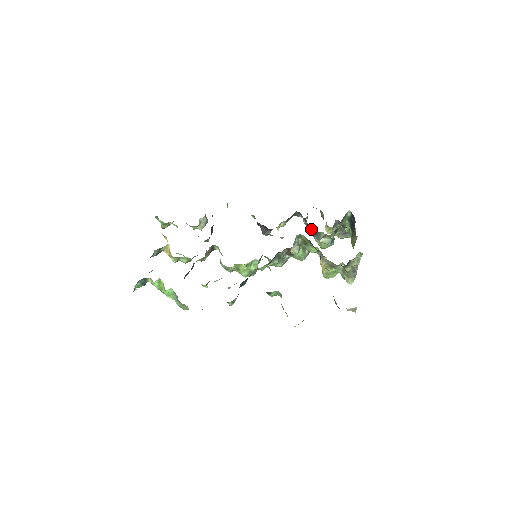
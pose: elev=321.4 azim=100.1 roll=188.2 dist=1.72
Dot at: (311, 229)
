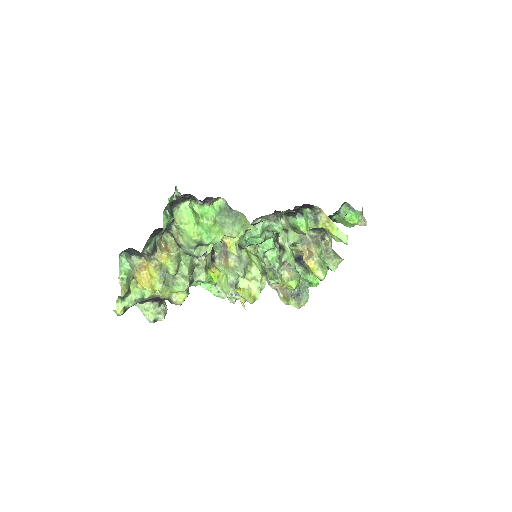
Dot at: occluded
